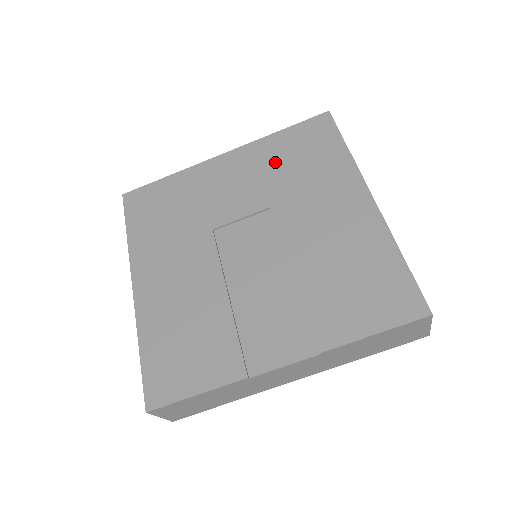
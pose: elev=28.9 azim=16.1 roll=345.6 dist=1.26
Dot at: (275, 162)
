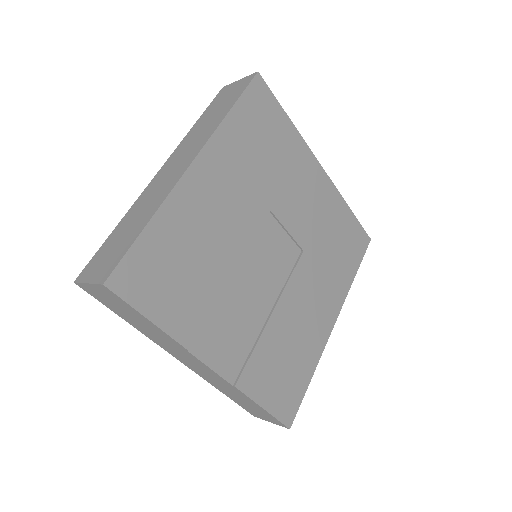
Dot at: (331, 225)
